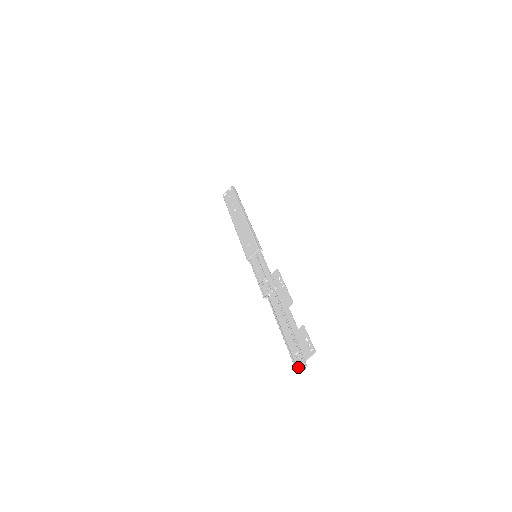
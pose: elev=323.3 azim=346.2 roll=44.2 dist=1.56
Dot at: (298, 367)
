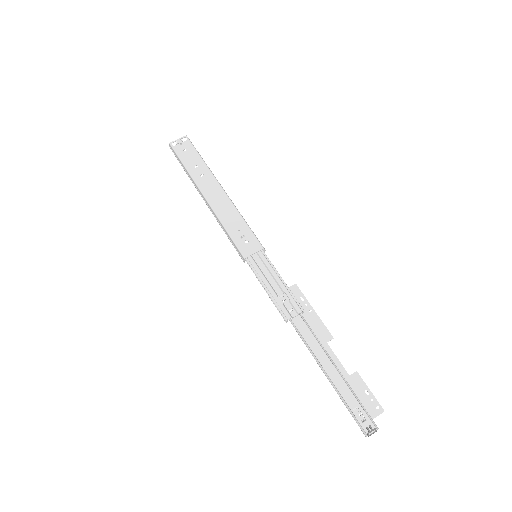
Dot at: (363, 428)
